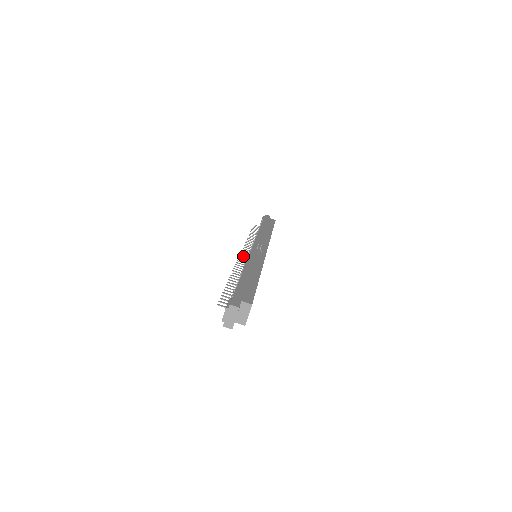
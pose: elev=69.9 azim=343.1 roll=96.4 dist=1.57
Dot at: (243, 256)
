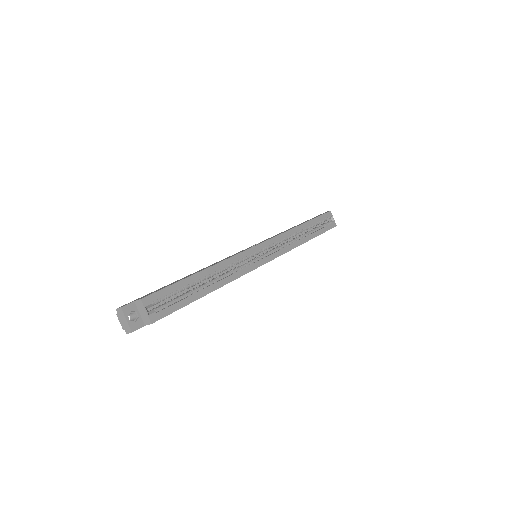
Dot at: occluded
